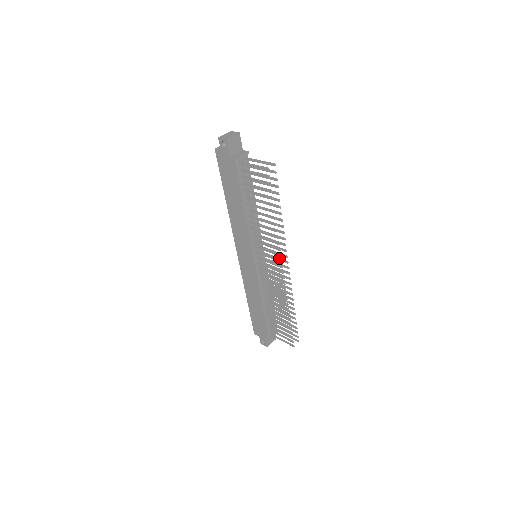
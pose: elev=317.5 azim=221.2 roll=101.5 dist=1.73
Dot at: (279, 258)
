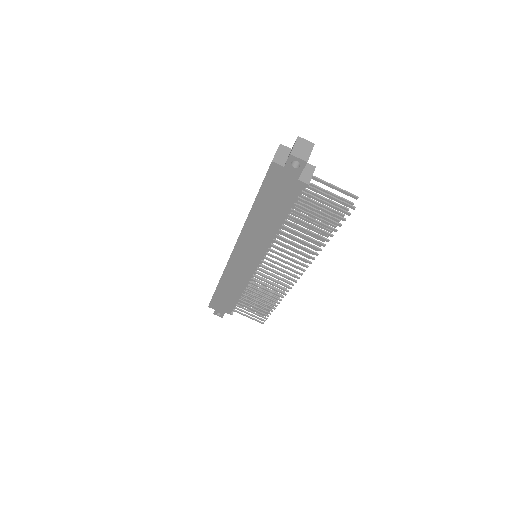
Dot at: occluded
